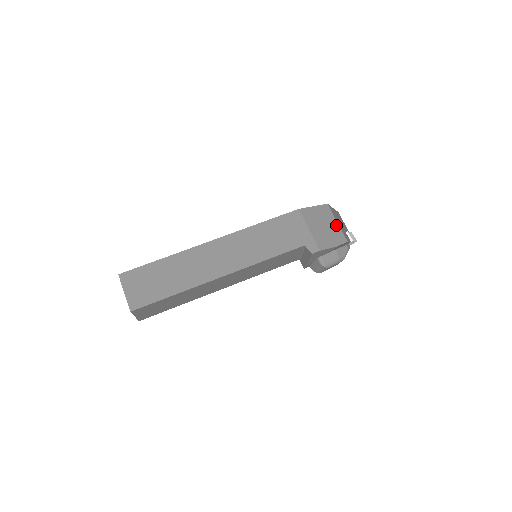
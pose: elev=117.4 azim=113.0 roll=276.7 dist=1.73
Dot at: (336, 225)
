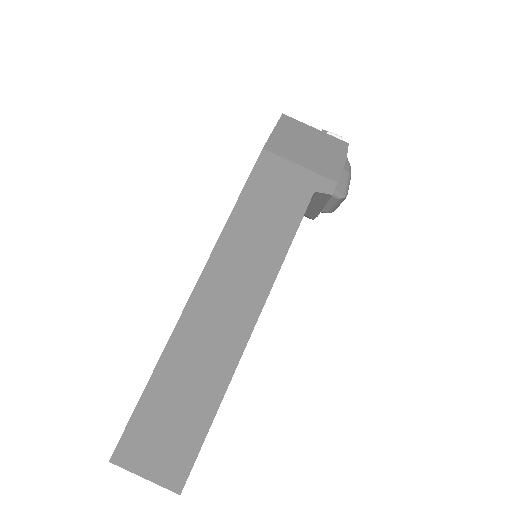
Dot at: (318, 133)
